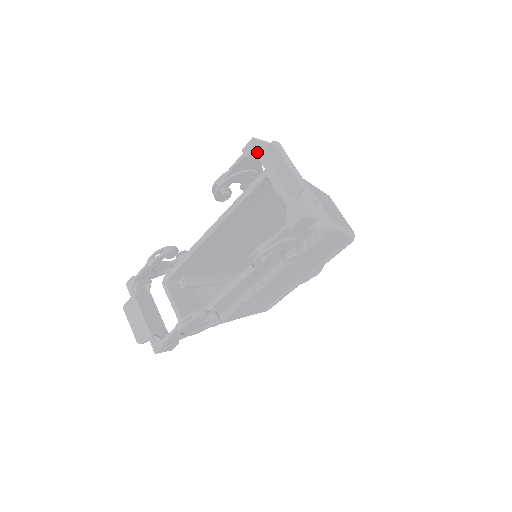
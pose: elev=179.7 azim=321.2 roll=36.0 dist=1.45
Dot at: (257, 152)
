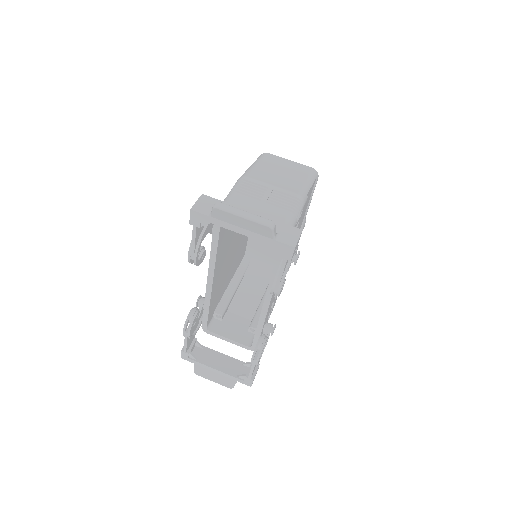
Dot at: (206, 219)
